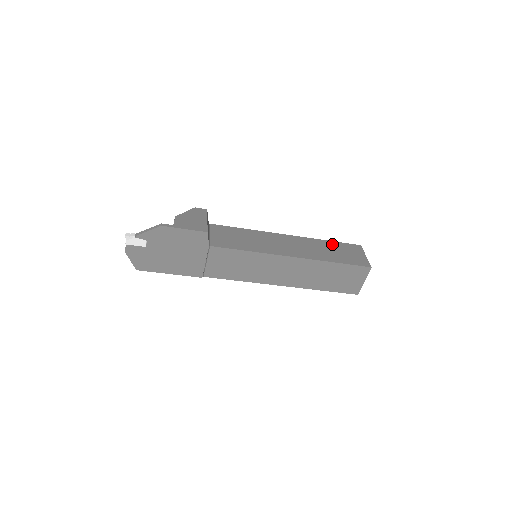
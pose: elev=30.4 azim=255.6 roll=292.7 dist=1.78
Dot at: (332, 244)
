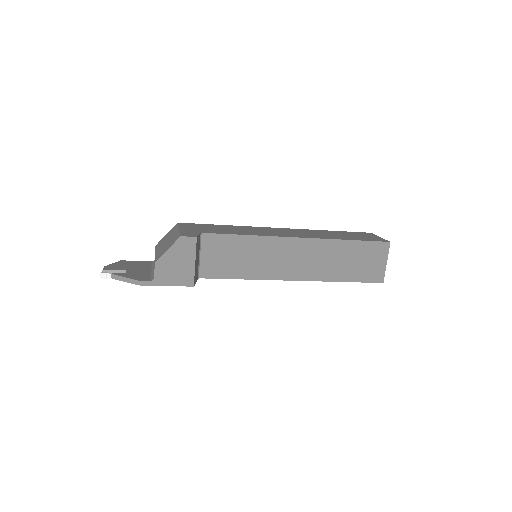
Dot at: (352, 247)
